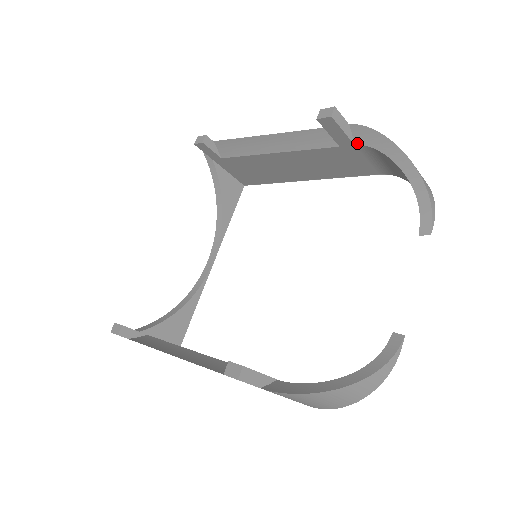
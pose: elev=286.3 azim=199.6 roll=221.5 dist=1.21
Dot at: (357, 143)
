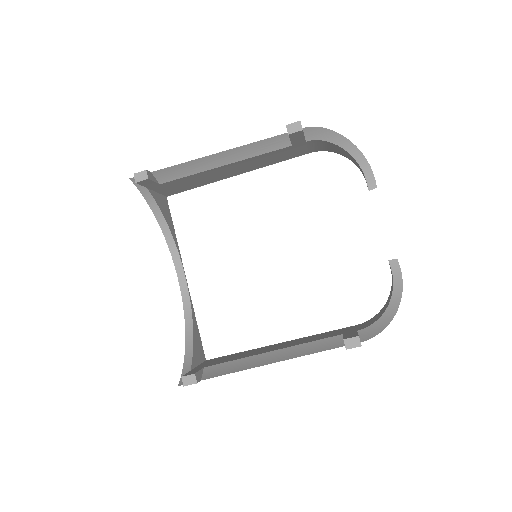
Dot at: (308, 140)
